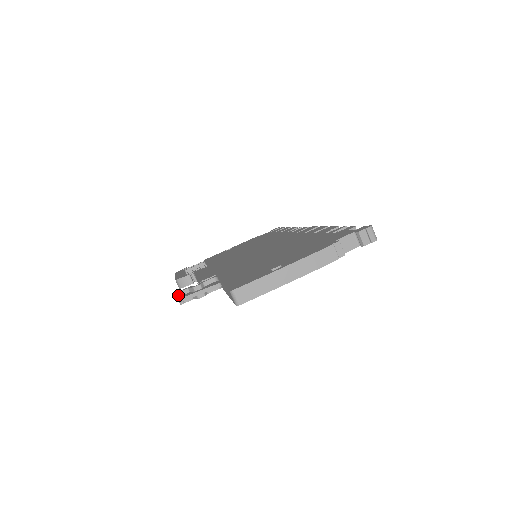
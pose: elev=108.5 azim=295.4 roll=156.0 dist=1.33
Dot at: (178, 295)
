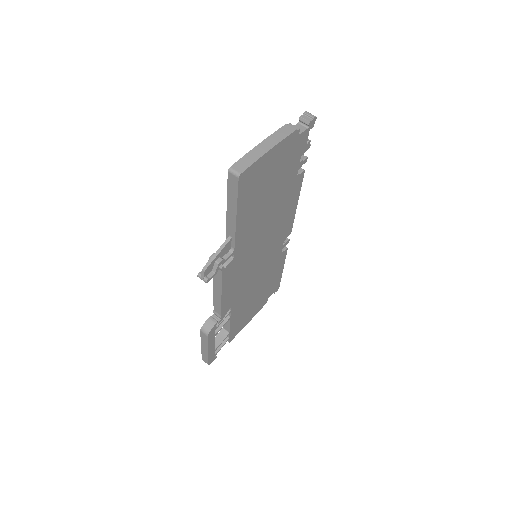
Dot at: (200, 274)
